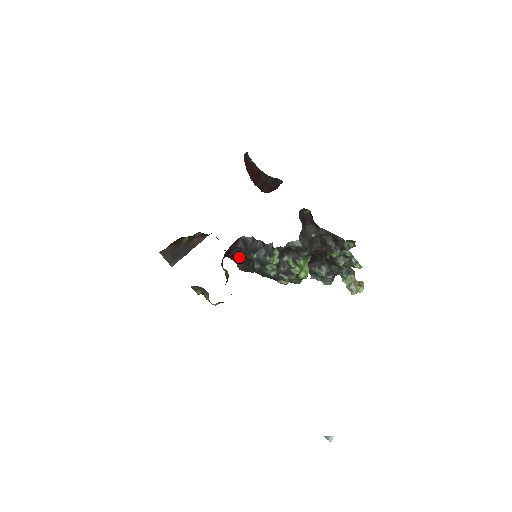
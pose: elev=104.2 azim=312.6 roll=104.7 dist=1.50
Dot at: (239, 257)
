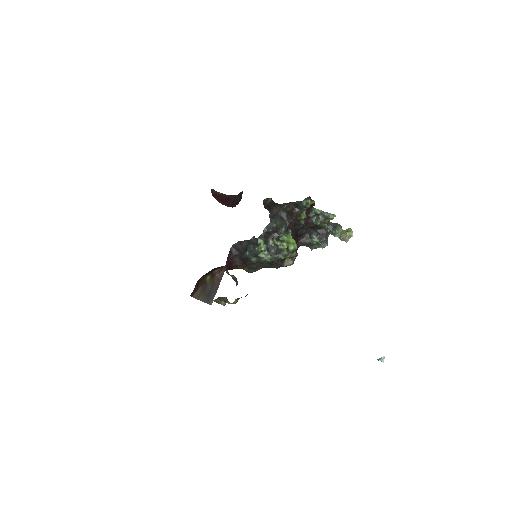
Dot at: (241, 263)
